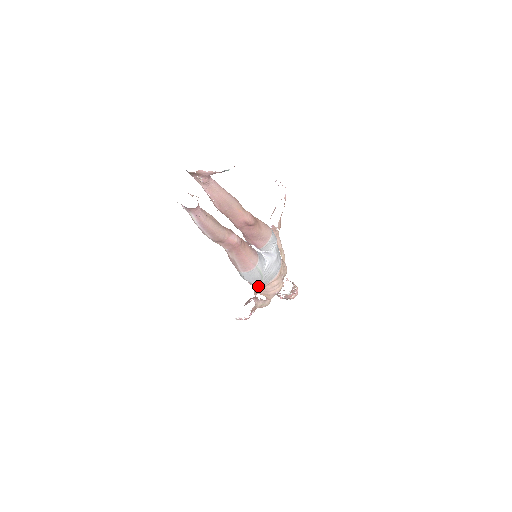
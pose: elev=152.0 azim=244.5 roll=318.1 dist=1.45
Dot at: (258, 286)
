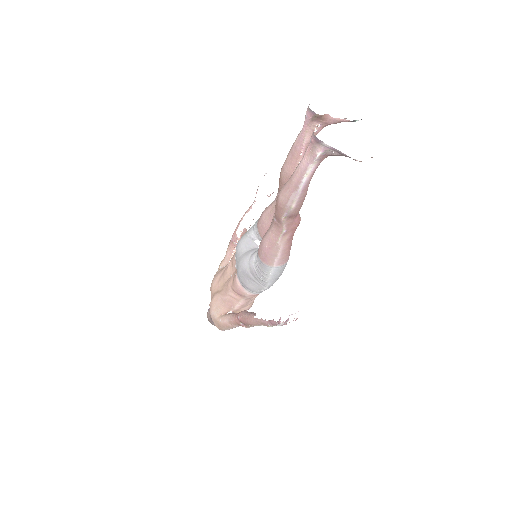
Dot at: (257, 293)
